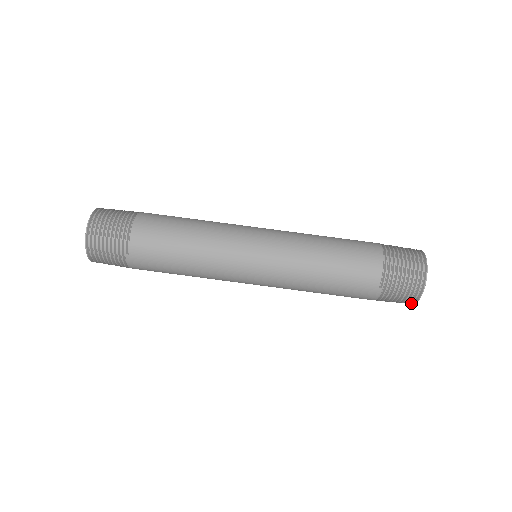
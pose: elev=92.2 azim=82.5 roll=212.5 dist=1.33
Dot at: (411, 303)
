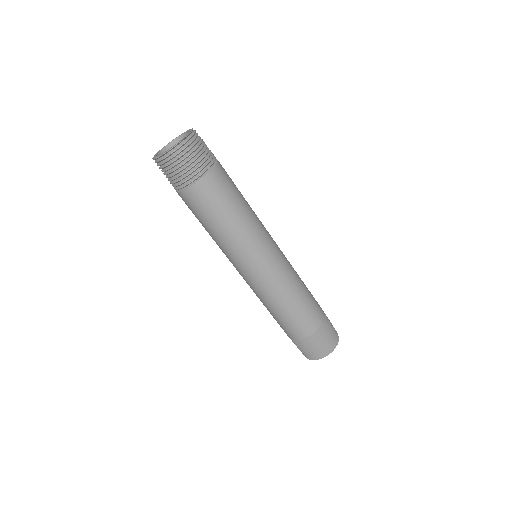
Dot at: occluded
